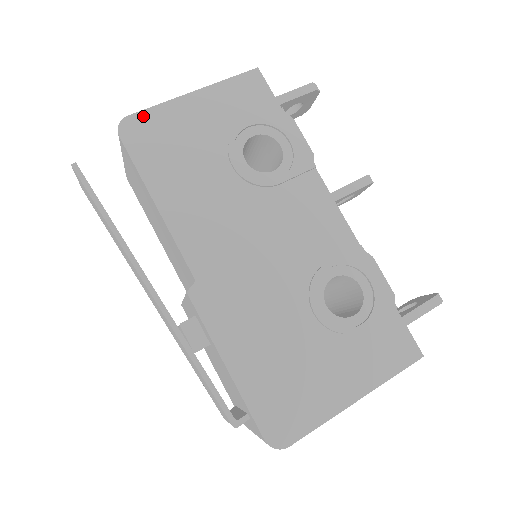
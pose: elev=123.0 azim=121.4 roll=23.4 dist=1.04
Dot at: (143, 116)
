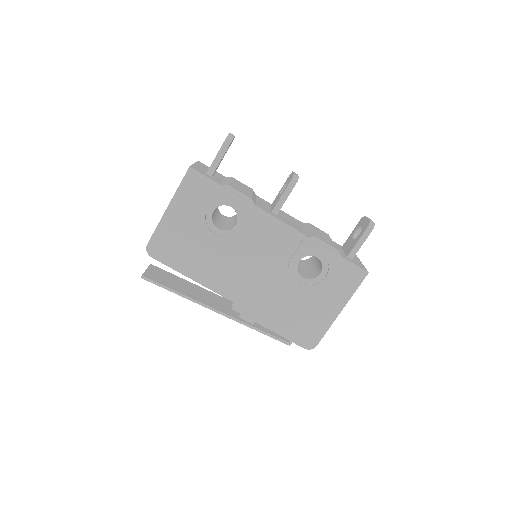
Dot at: (154, 239)
